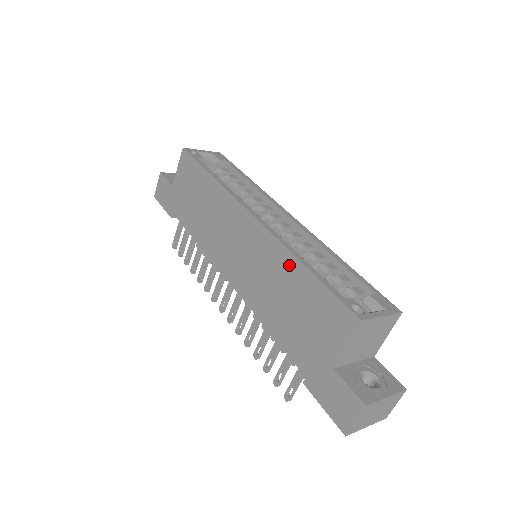
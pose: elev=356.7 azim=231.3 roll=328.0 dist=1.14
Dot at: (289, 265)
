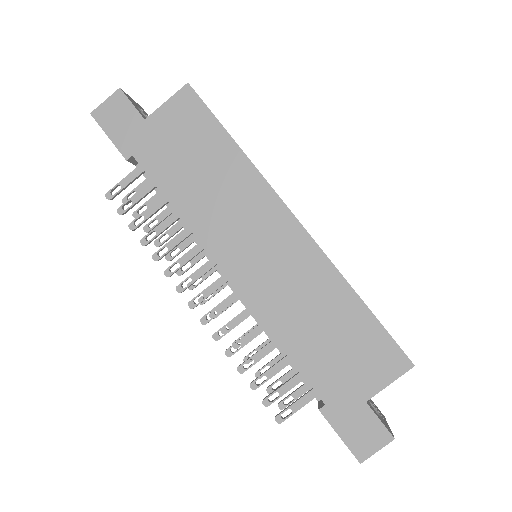
Dot at: (339, 291)
